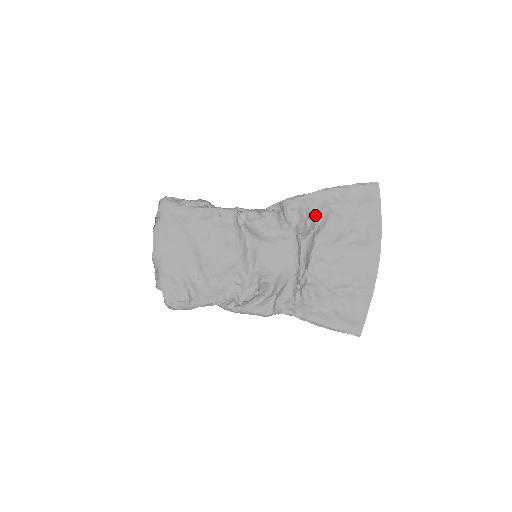
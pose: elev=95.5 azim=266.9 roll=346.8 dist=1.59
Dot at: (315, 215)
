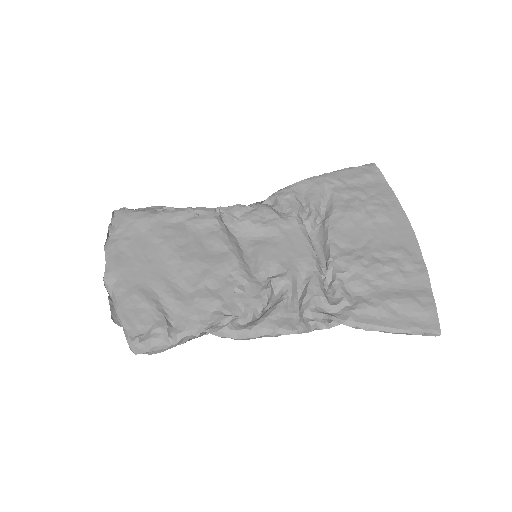
Dot at: (317, 199)
